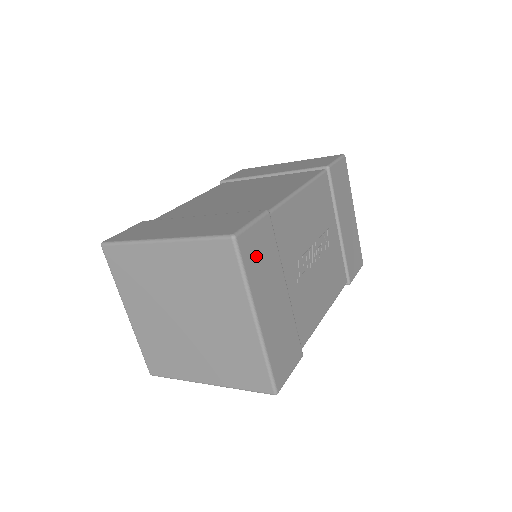
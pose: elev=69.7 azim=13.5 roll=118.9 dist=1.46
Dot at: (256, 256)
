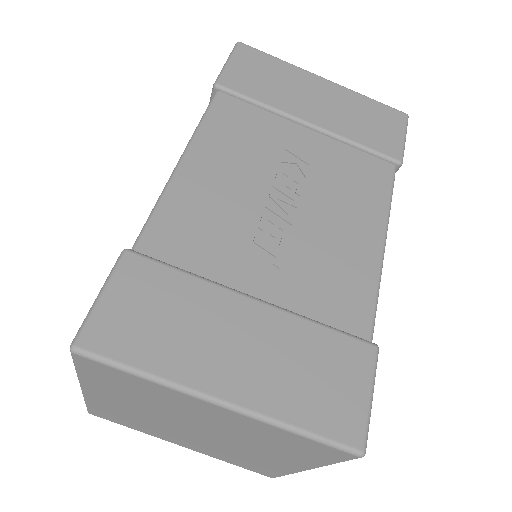
Dot at: (143, 327)
